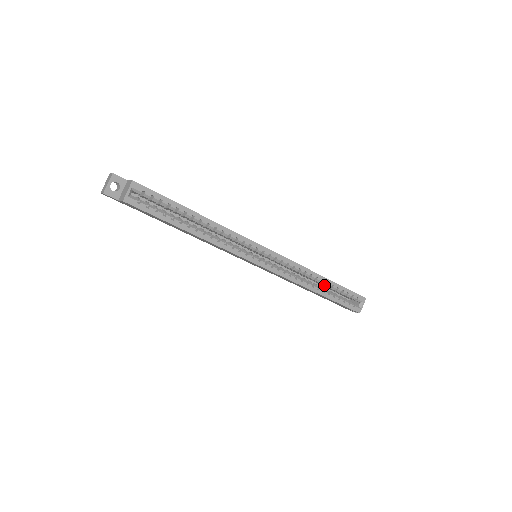
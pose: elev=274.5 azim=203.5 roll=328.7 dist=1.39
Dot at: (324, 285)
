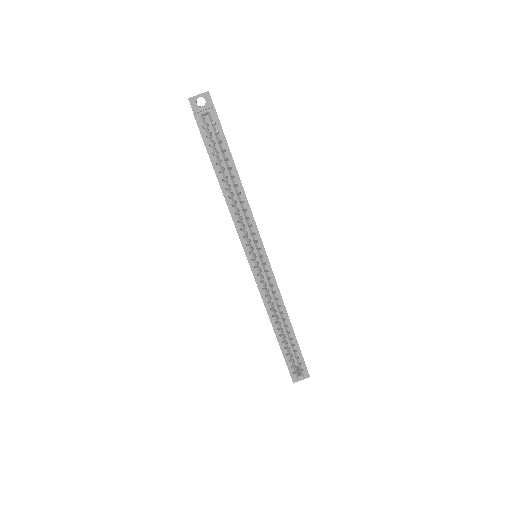
Dot at: (286, 331)
